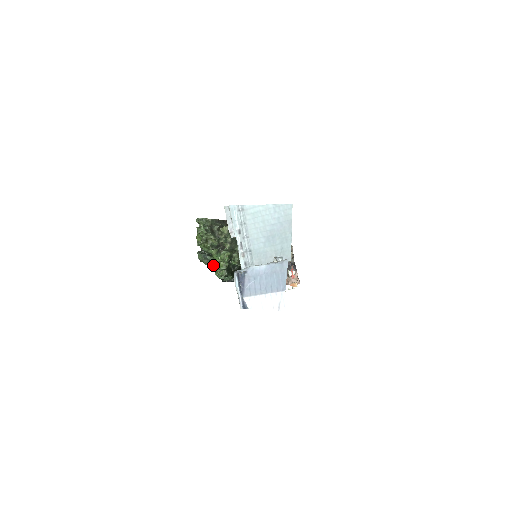
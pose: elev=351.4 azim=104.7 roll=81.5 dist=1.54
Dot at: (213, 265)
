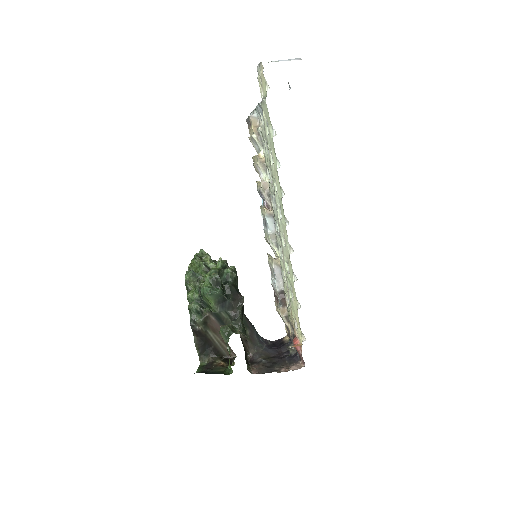
Dot at: (200, 288)
